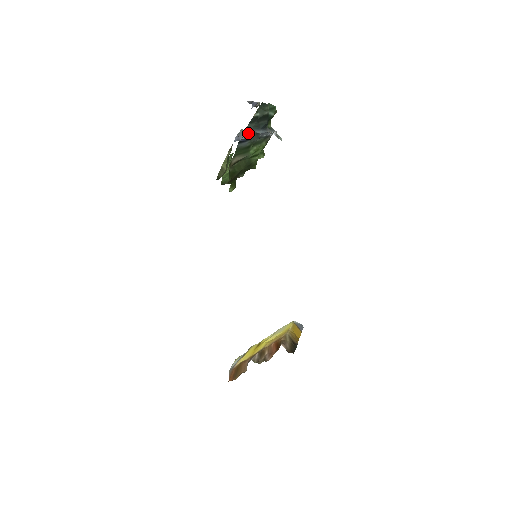
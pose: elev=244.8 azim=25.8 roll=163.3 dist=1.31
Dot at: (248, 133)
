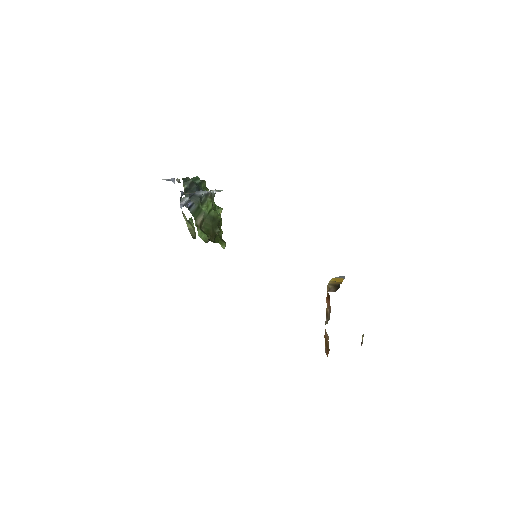
Dot at: (185, 197)
